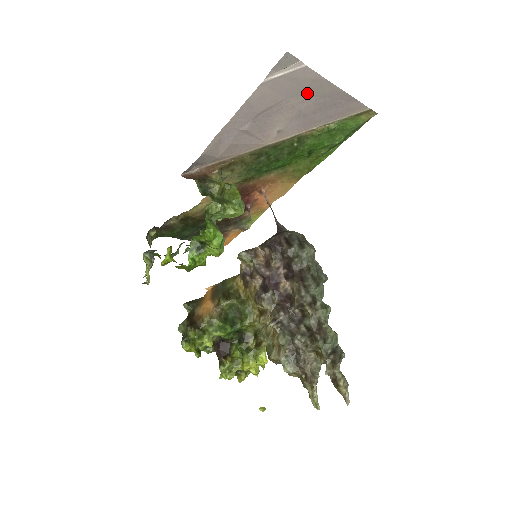
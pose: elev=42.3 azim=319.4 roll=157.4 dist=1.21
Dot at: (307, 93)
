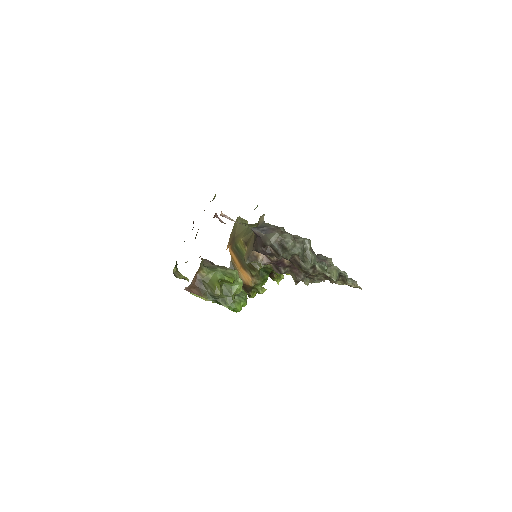
Dot at: occluded
